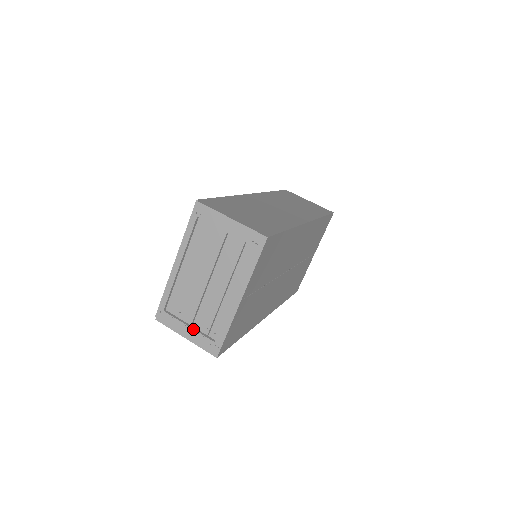
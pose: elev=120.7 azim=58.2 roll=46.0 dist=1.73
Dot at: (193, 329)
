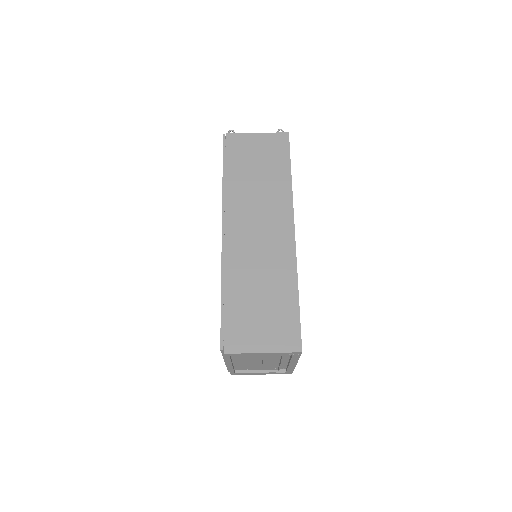
Dot at: (265, 373)
